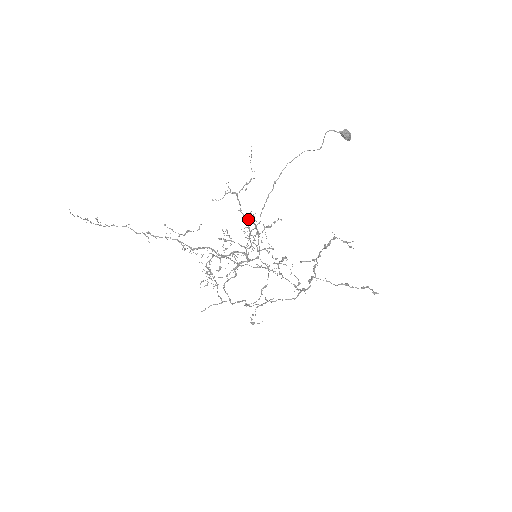
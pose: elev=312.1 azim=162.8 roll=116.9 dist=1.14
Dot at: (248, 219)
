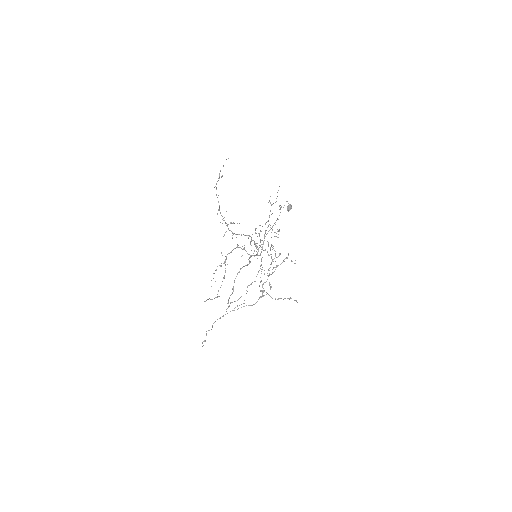
Dot at: occluded
